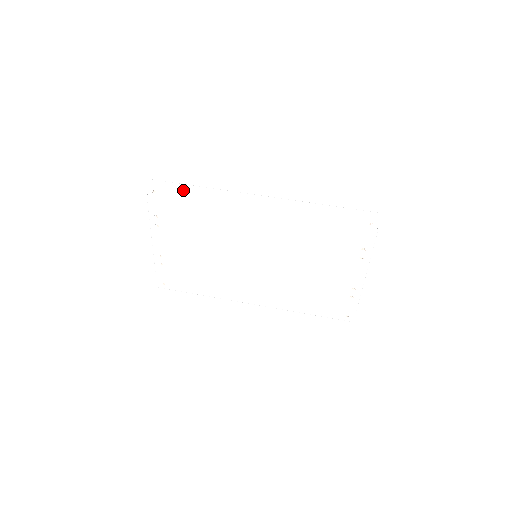
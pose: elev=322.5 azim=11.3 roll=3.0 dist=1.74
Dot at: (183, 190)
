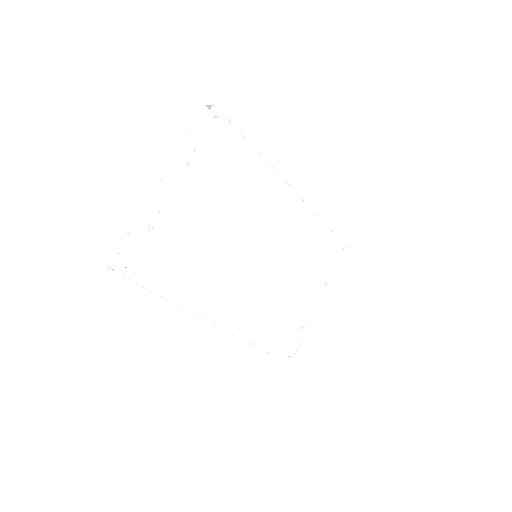
Dot at: (244, 137)
